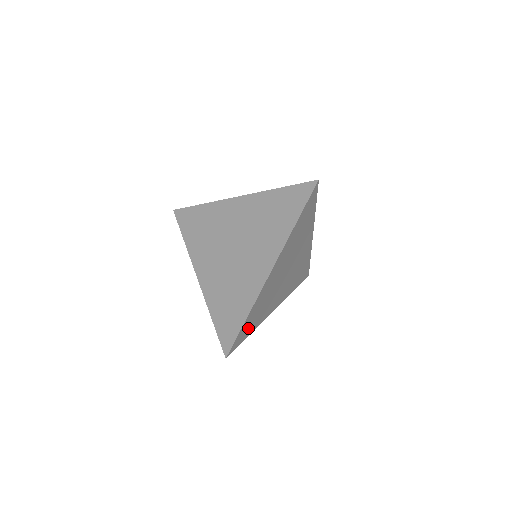
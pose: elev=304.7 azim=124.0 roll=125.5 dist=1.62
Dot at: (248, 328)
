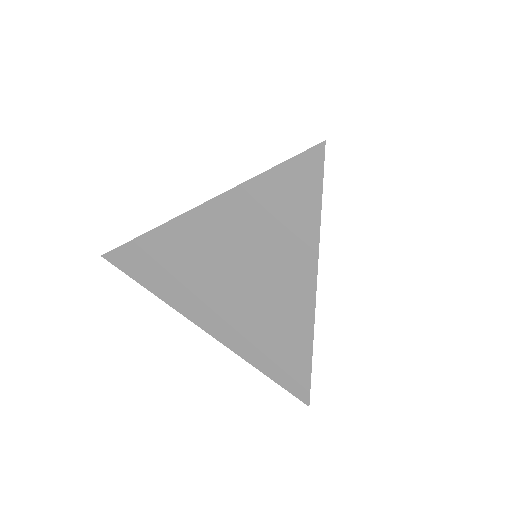
Dot at: occluded
